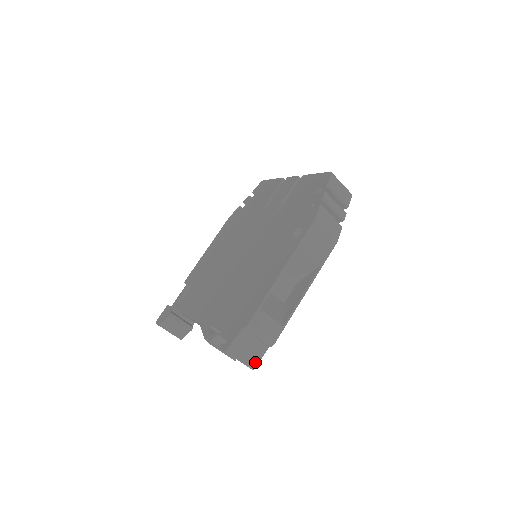
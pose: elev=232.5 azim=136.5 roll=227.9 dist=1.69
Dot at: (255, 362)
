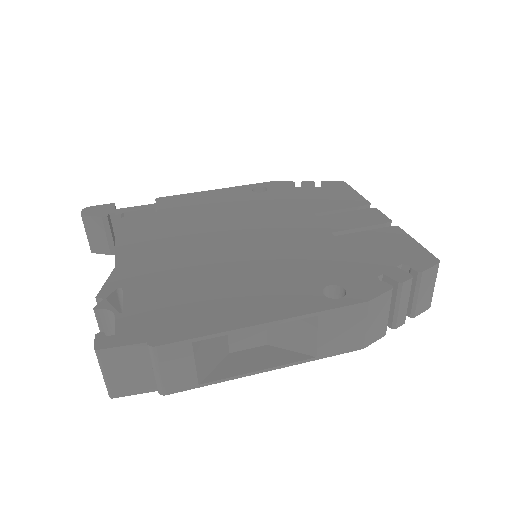
Dot at: (121, 392)
